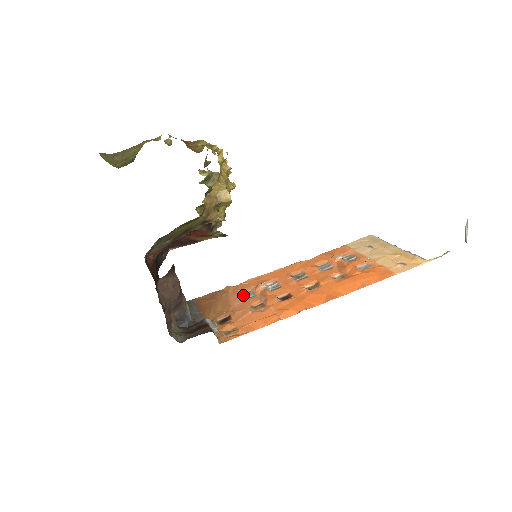
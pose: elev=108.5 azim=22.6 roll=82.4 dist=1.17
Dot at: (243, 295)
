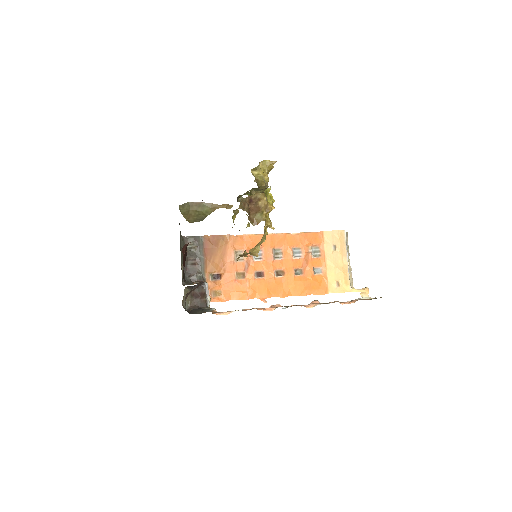
Dot at: (236, 254)
